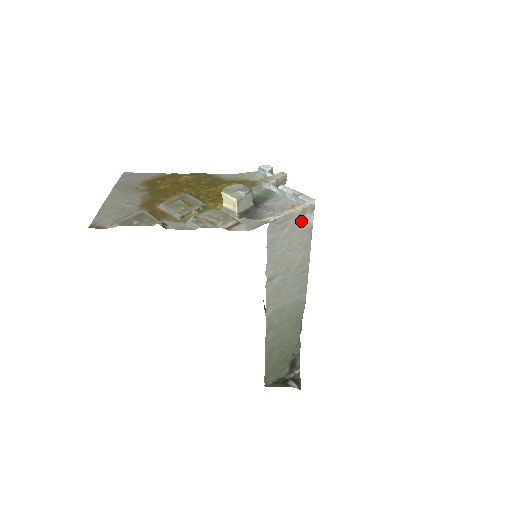
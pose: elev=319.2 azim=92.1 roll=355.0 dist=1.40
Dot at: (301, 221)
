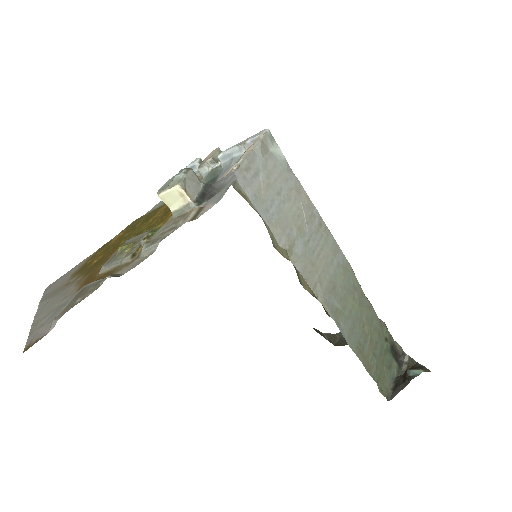
Dot at: (270, 159)
